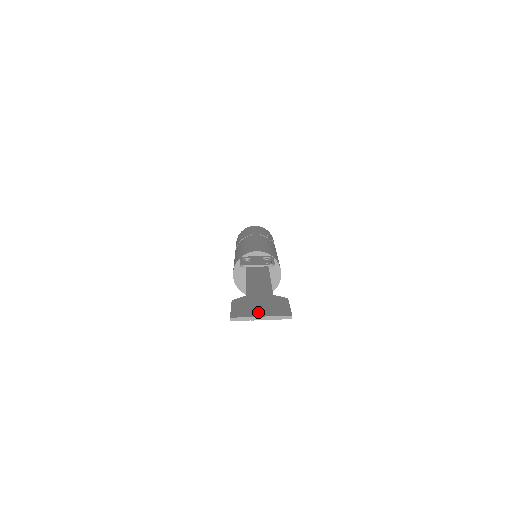
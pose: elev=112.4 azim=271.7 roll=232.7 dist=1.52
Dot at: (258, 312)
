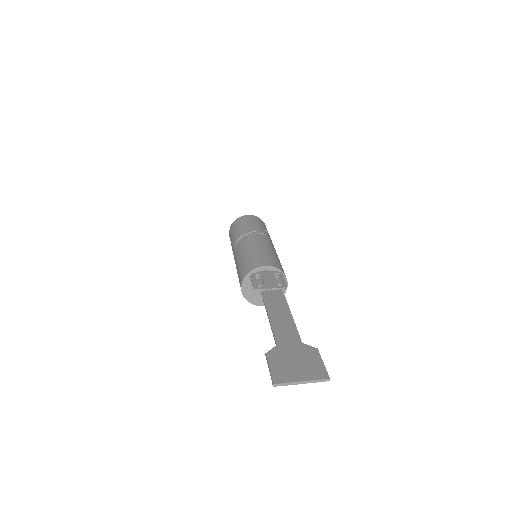
Dot at: (297, 374)
